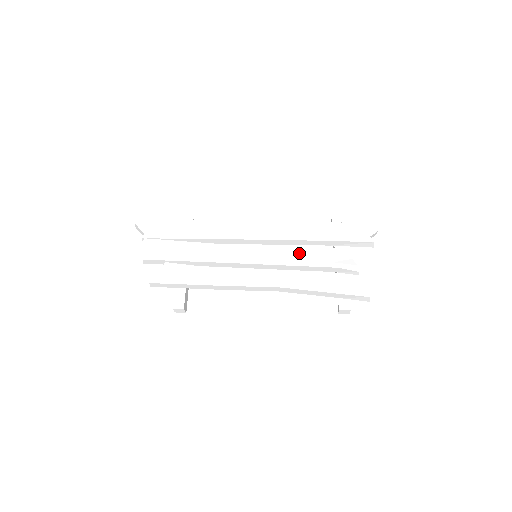
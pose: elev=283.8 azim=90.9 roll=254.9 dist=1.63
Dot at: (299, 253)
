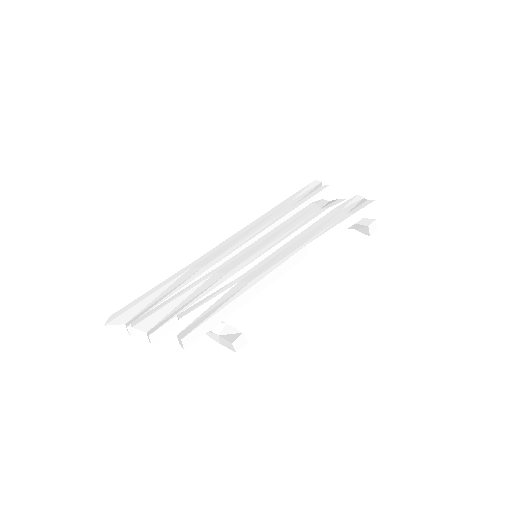
Dot at: (288, 224)
